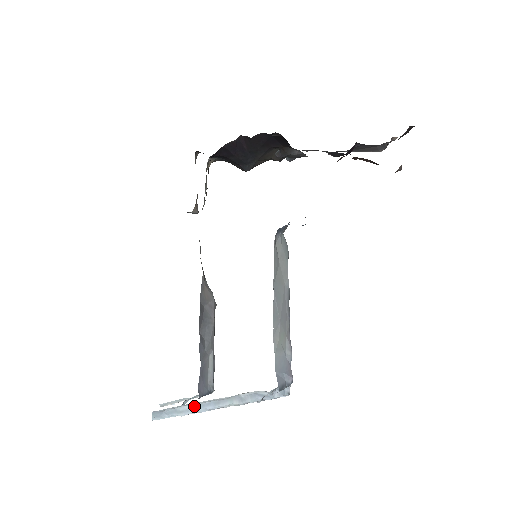
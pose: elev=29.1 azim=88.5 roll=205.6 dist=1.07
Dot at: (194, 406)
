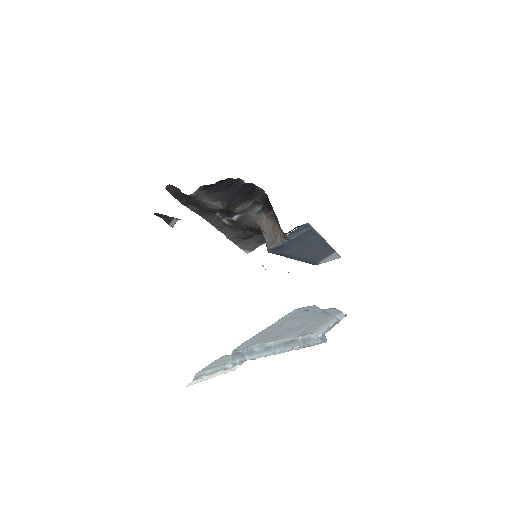
Dot at: (268, 347)
